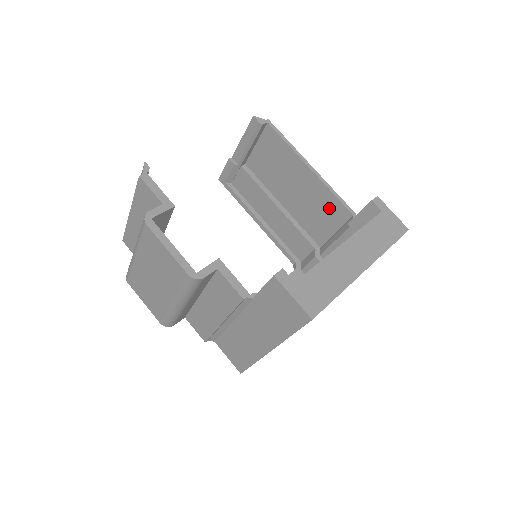
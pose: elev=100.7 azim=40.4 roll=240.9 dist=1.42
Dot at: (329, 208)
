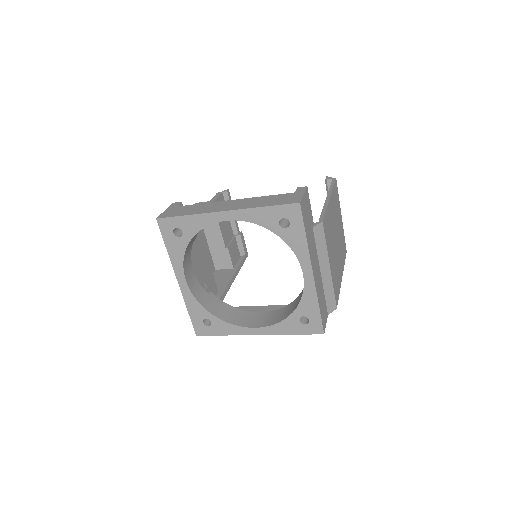
Dot at: occluded
